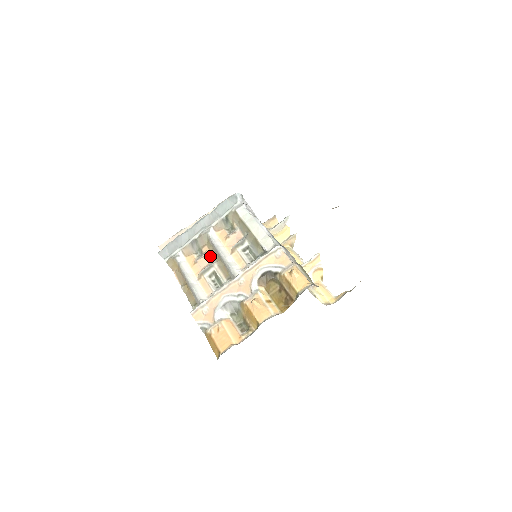
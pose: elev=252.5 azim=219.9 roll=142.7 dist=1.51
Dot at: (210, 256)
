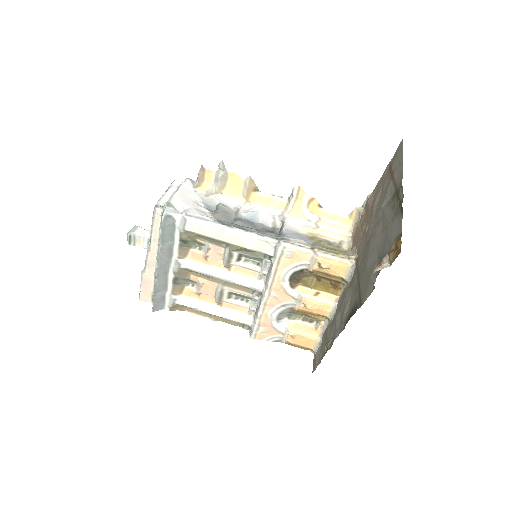
Dot at: (208, 282)
